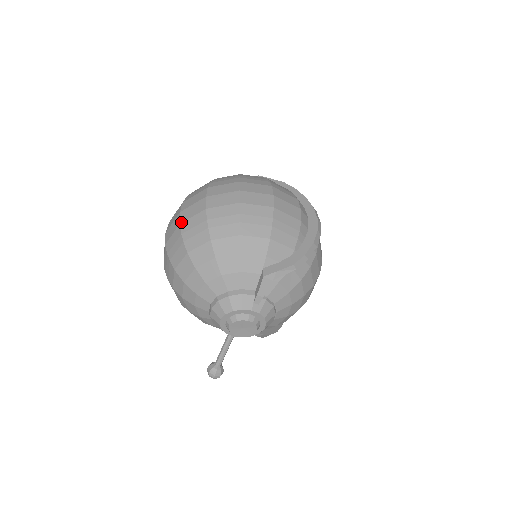
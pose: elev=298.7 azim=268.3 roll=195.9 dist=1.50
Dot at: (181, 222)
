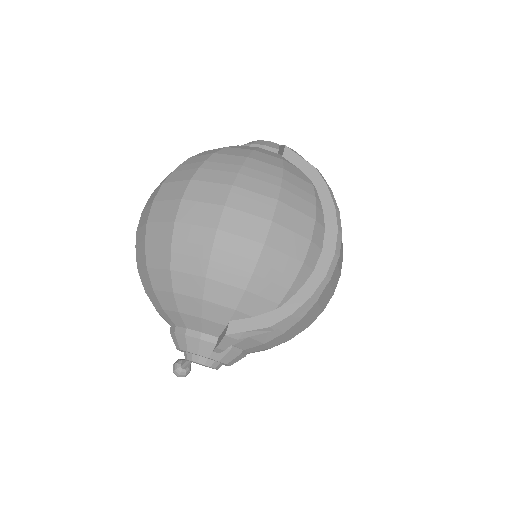
Dot at: (148, 221)
